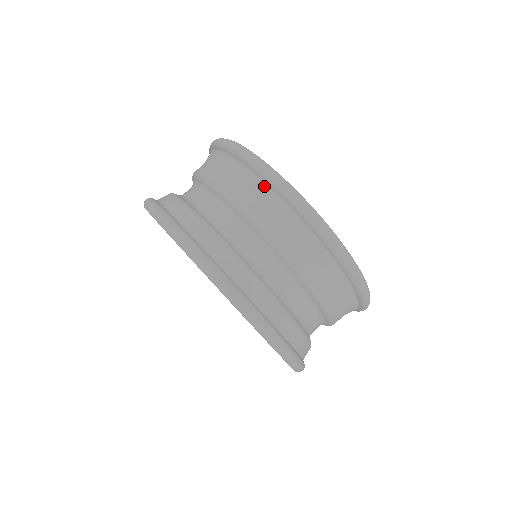
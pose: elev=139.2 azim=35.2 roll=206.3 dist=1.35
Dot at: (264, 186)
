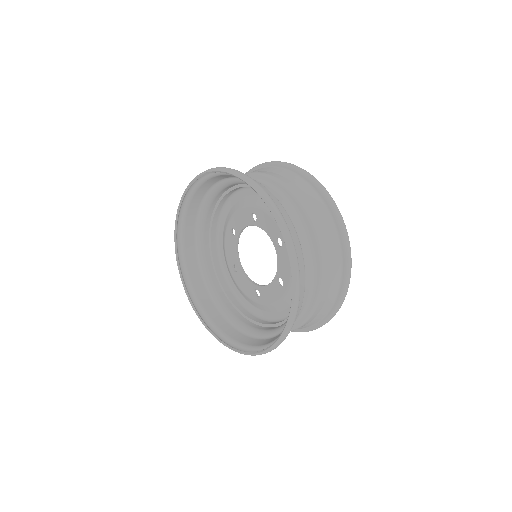
Dot at: (322, 202)
